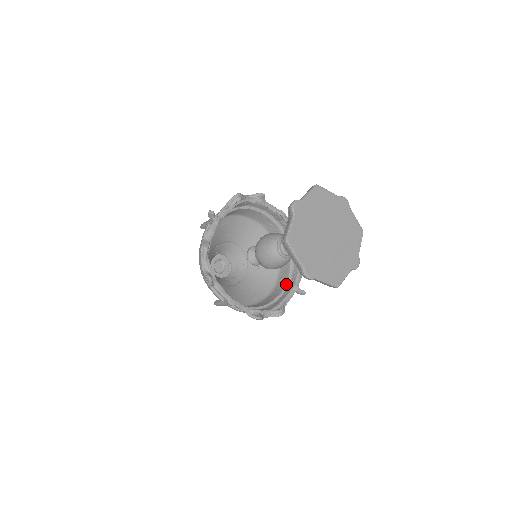
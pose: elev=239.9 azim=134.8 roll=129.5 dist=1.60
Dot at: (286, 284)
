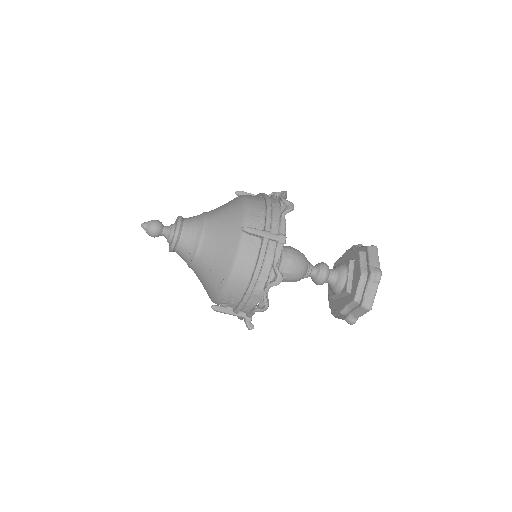
Dot at: occluded
